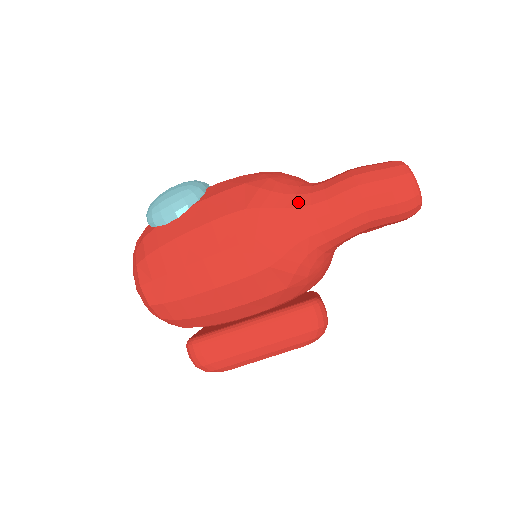
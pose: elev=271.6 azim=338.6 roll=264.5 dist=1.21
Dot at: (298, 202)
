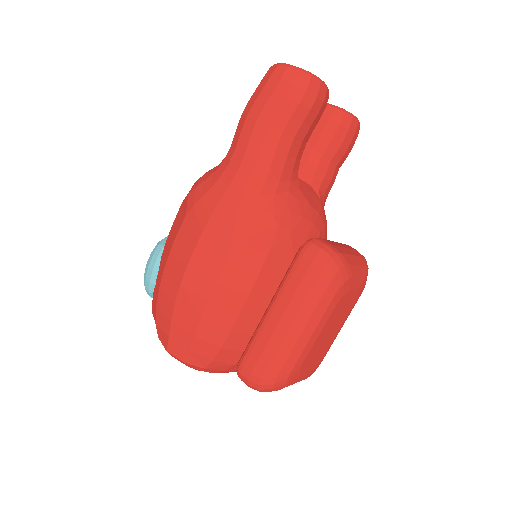
Dot at: (218, 175)
